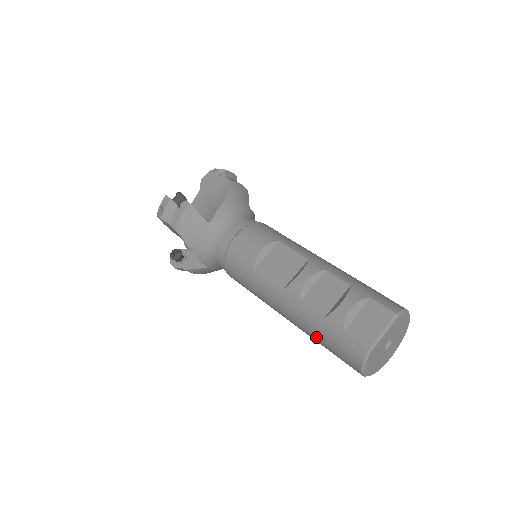
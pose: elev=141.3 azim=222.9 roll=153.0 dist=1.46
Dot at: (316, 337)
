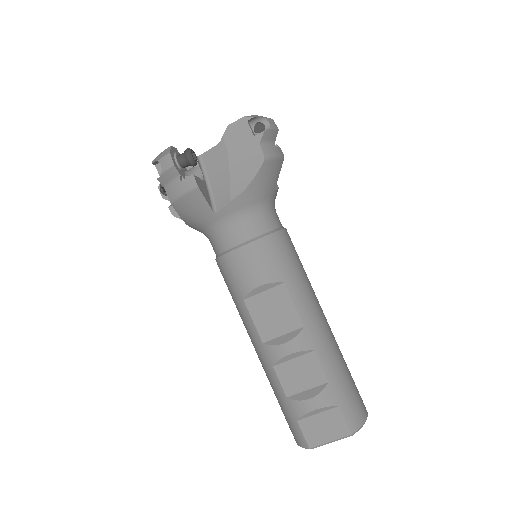
Dot at: occluded
